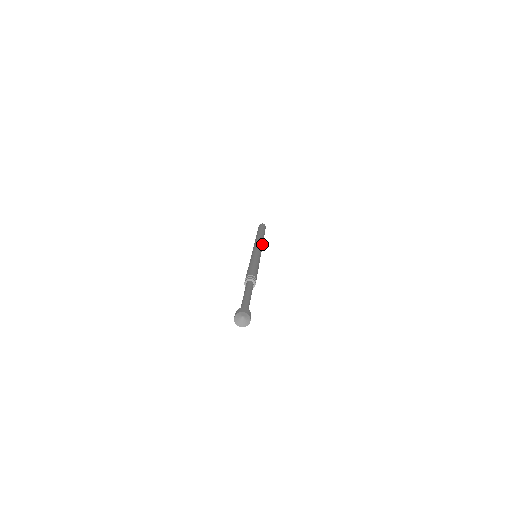
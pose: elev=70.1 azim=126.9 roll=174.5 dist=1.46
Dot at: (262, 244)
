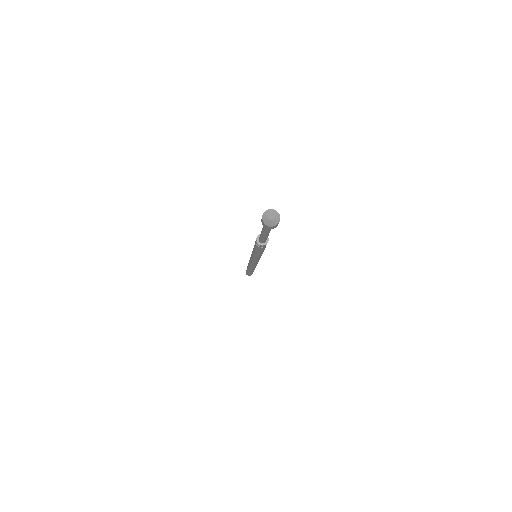
Dot at: occluded
